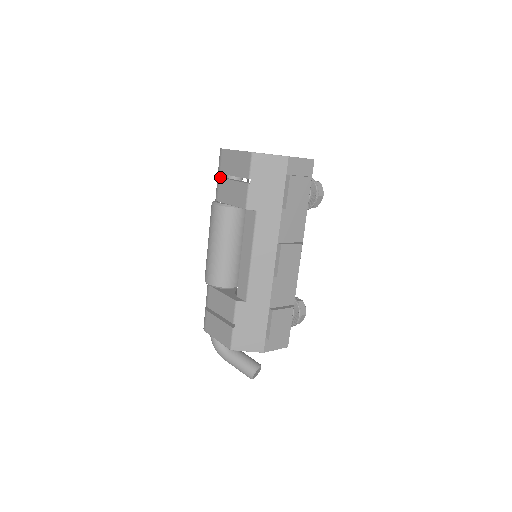
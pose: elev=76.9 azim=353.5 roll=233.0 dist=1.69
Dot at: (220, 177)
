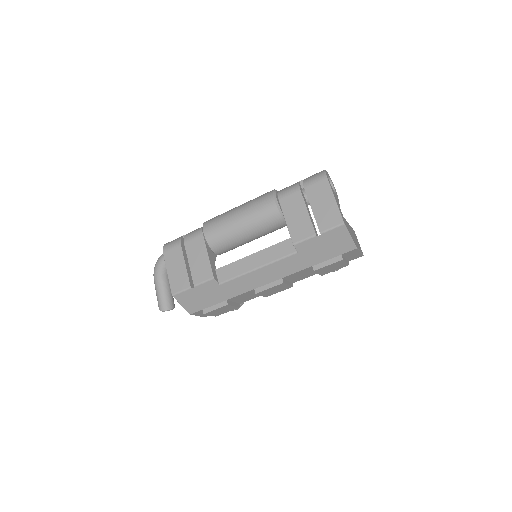
Dot at: (301, 190)
